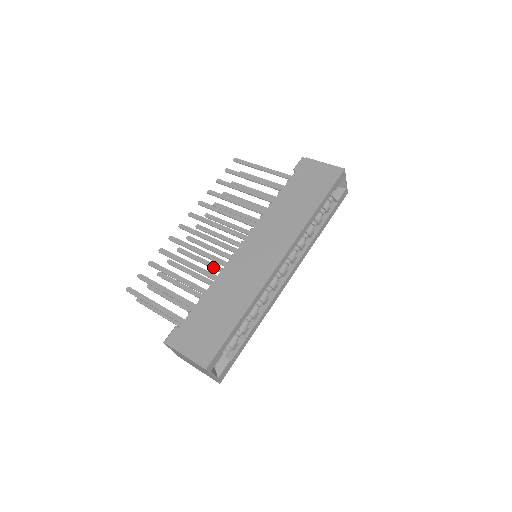
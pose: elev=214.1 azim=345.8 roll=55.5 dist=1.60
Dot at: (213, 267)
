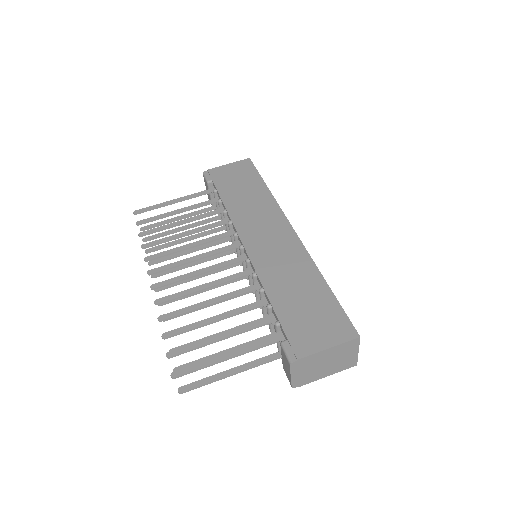
Dot at: occluded
